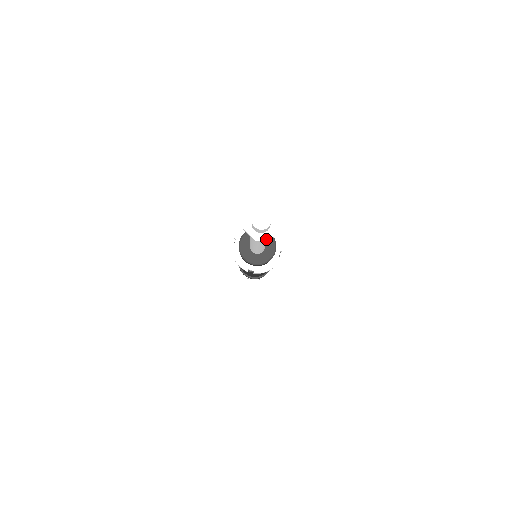
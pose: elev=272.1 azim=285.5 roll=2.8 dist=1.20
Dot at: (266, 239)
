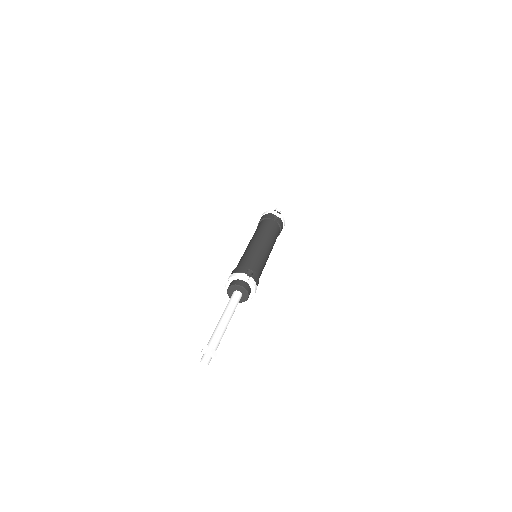
Dot at: occluded
